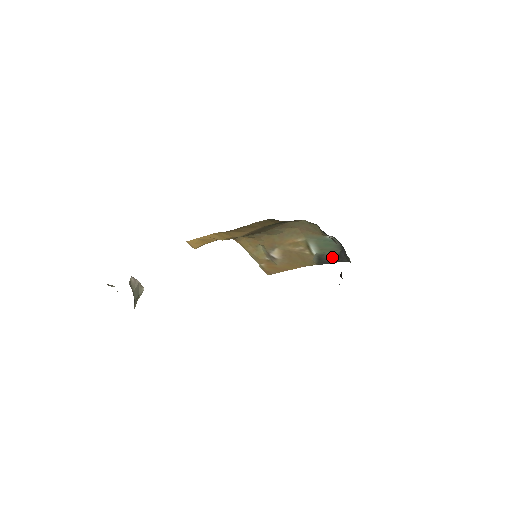
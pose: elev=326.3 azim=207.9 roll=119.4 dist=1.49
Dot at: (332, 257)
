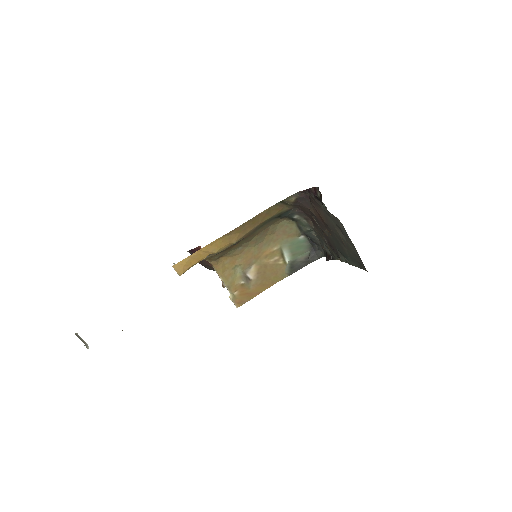
Dot at: (303, 260)
